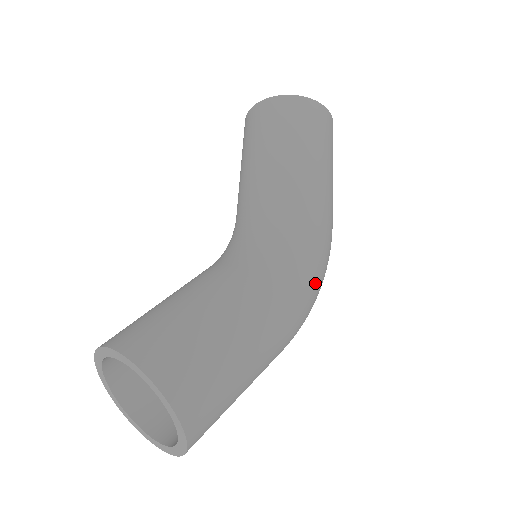
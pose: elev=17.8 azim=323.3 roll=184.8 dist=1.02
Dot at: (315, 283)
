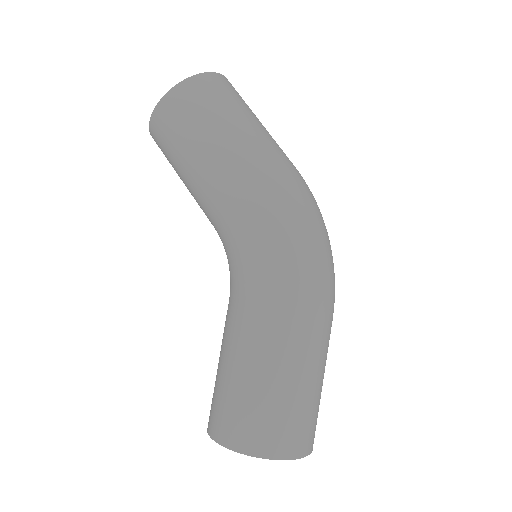
Dot at: (295, 252)
